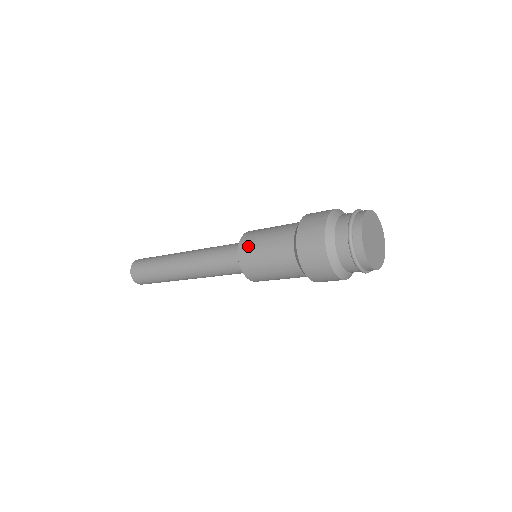
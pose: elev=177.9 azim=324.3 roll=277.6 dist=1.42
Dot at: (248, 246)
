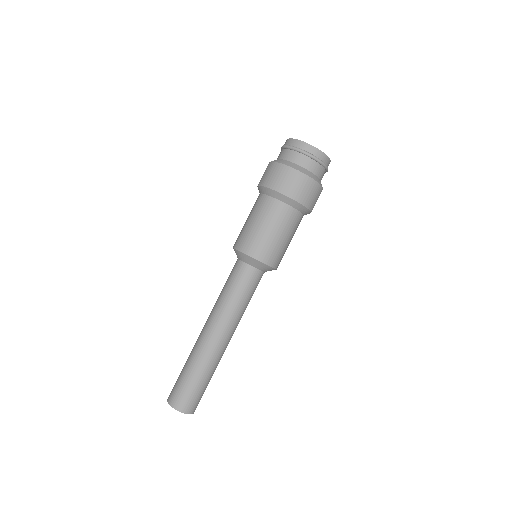
Dot at: (241, 238)
